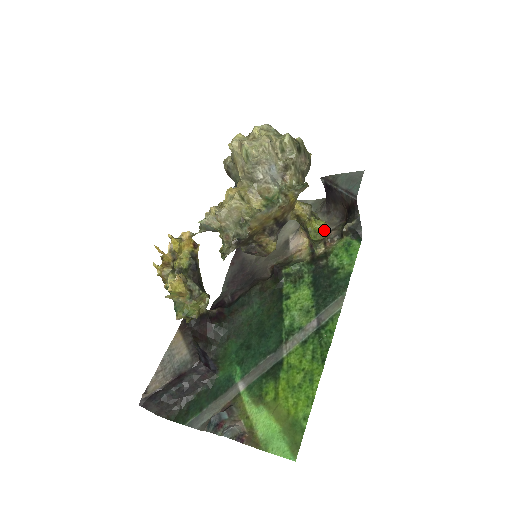
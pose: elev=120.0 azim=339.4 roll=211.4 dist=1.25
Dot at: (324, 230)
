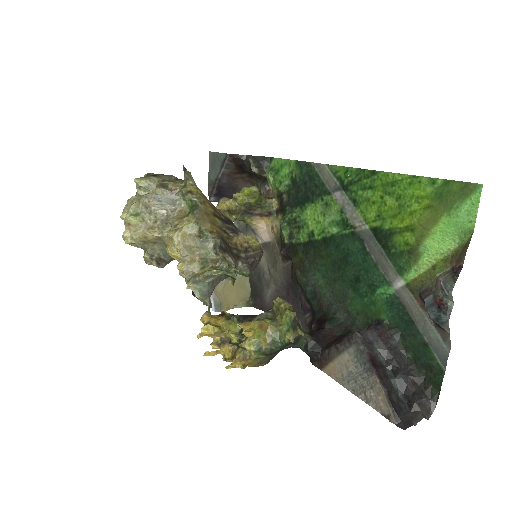
Dot at: (251, 188)
